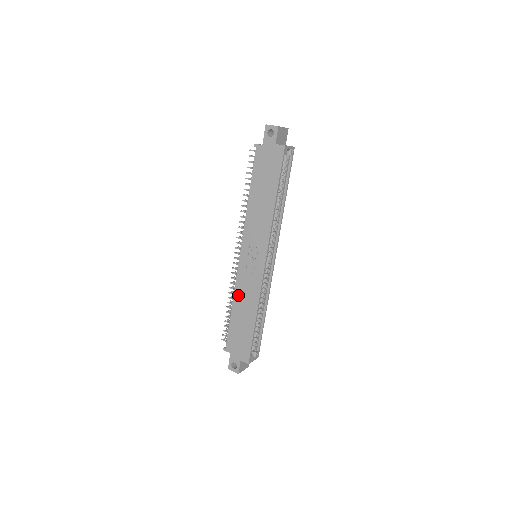
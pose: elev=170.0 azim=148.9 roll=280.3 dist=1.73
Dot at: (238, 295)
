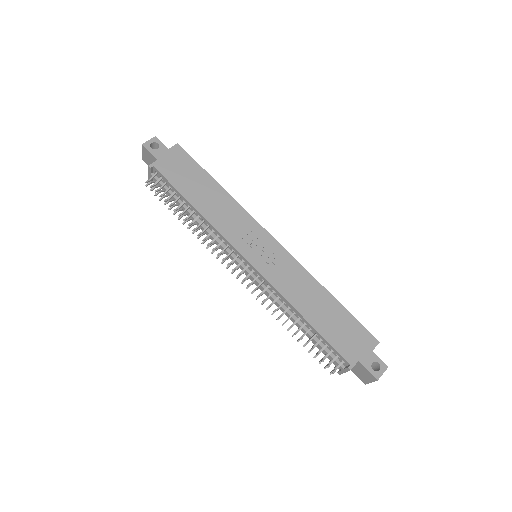
Dot at: (292, 297)
